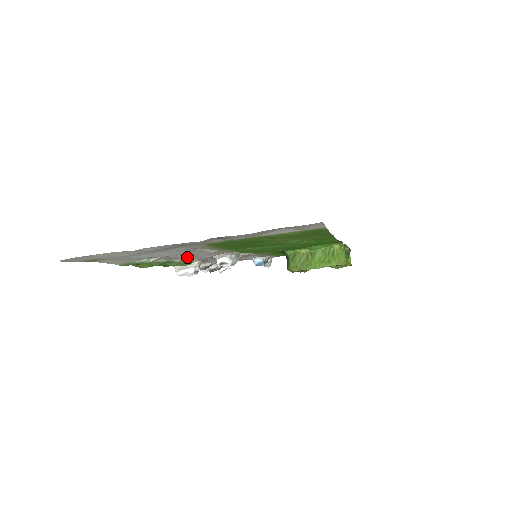
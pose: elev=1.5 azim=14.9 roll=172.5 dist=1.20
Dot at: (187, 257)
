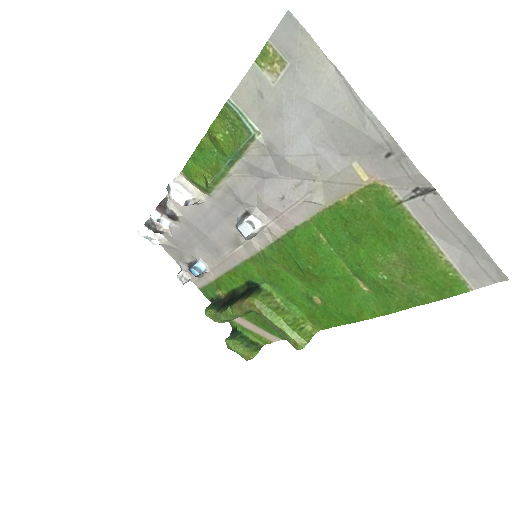
Dot at: (243, 180)
